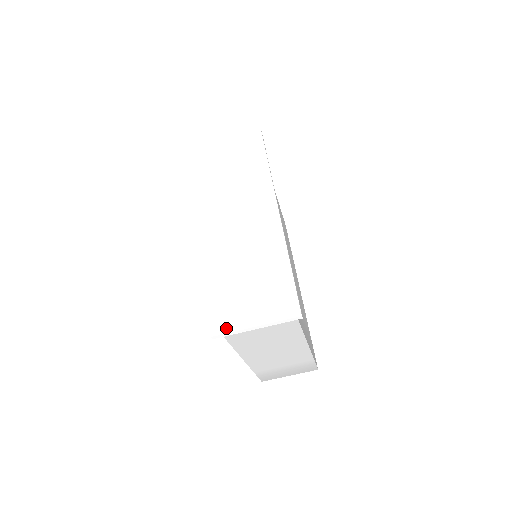
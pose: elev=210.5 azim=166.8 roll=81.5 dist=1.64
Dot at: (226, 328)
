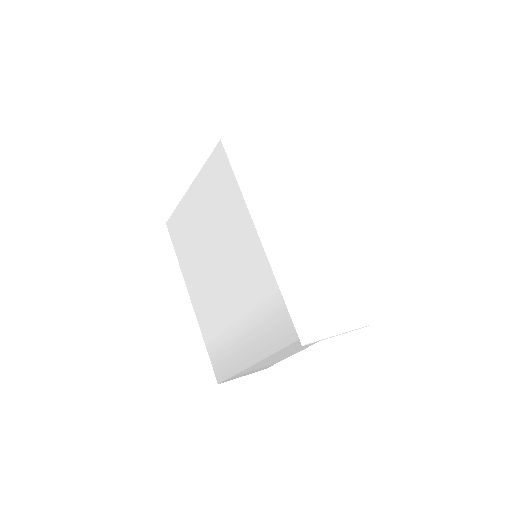
Dot at: (316, 335)
